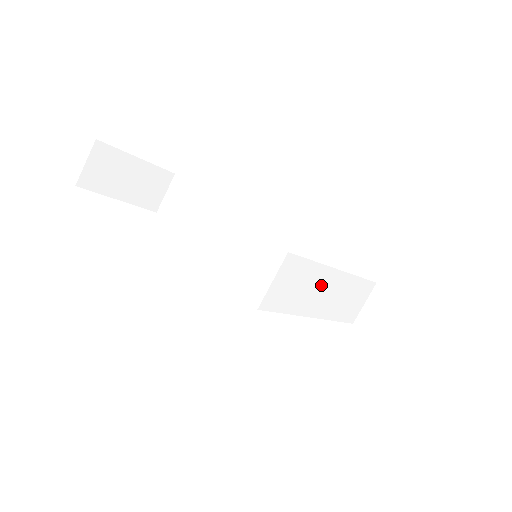
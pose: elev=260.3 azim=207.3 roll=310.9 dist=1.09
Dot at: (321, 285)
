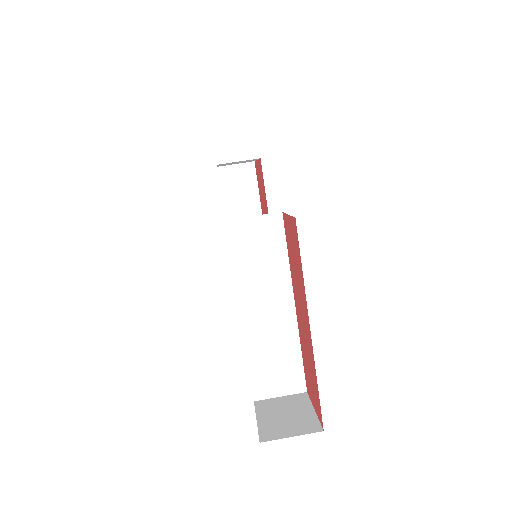
Dot at: (273, 291)
